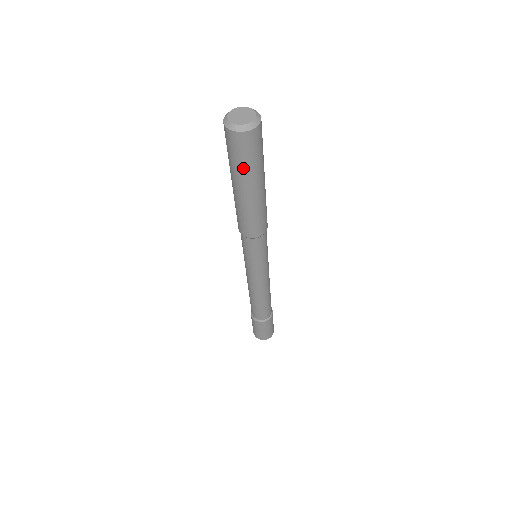
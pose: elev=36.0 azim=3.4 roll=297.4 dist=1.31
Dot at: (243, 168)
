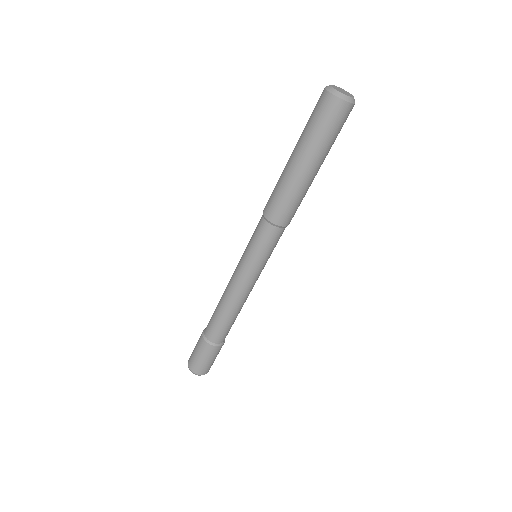
Dot at: (319, 138)
